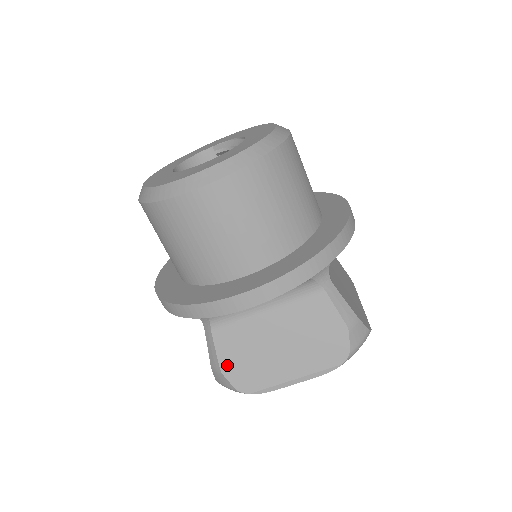
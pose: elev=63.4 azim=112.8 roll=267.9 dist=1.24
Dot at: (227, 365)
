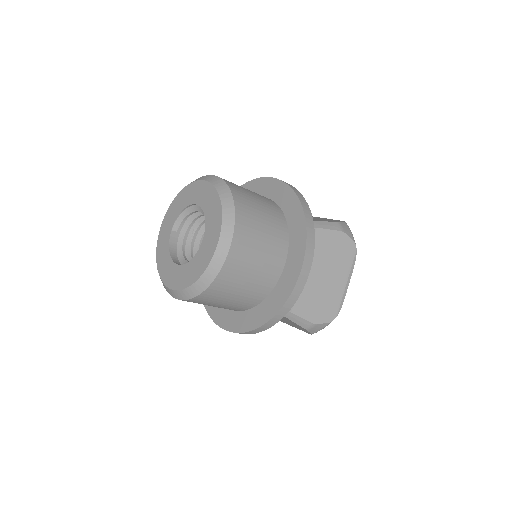
Dot at: (314, 317)
